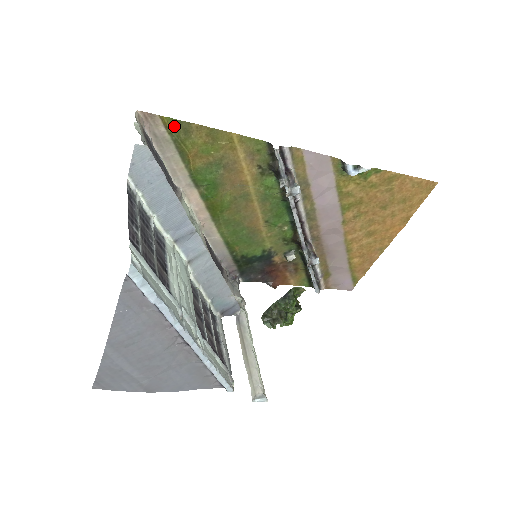
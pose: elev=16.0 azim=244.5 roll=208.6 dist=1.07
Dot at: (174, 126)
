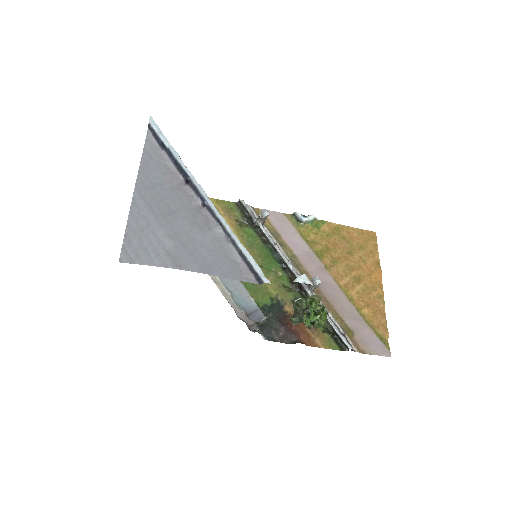
Dot at: occluded
